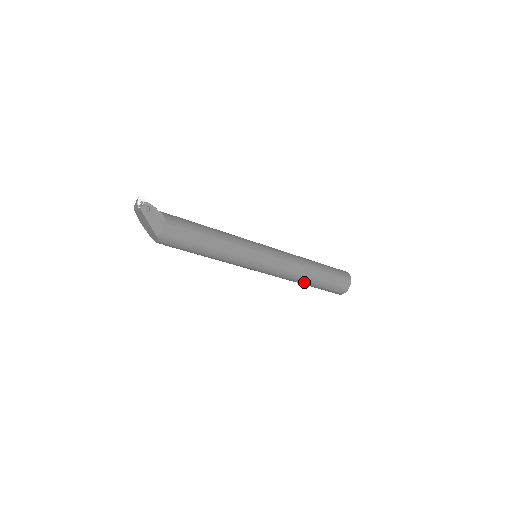
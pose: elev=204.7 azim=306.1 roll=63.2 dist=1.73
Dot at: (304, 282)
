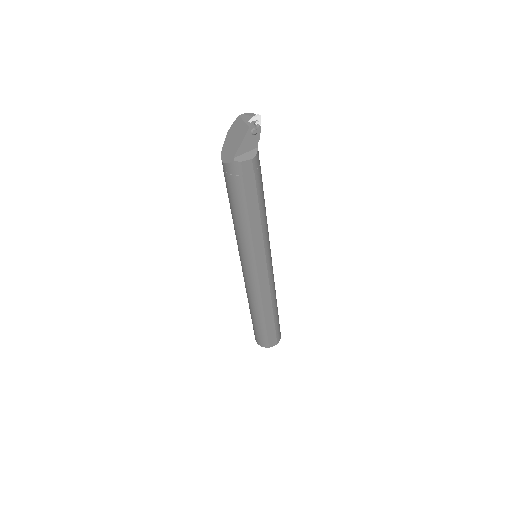
Dot at: (255, 311)
